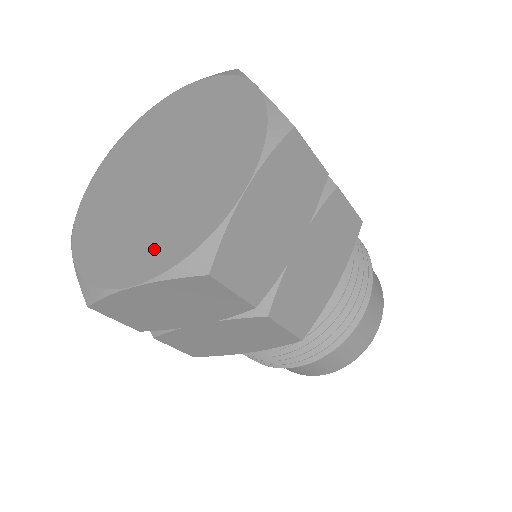
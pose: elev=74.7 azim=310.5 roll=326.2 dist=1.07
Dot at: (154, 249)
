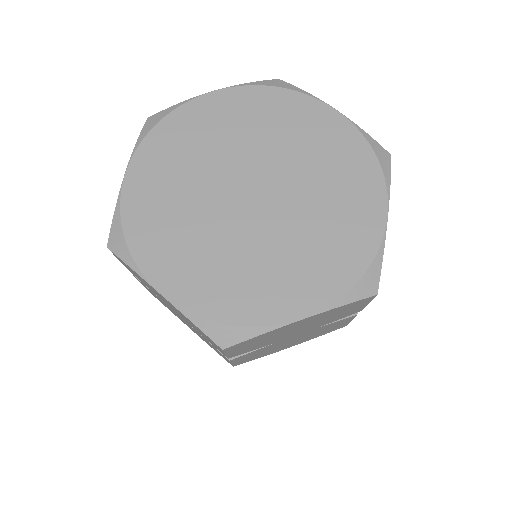
Dot at: (199, 278)
